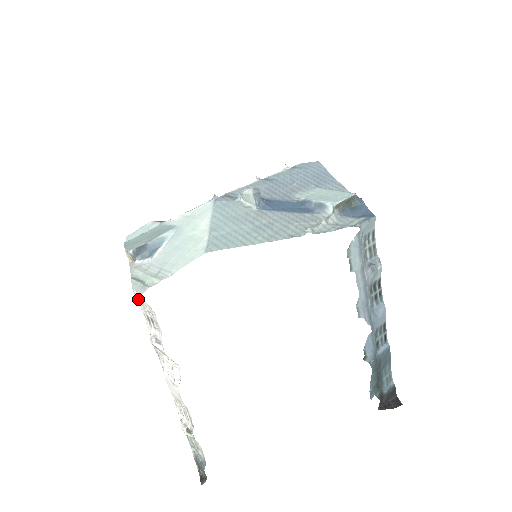
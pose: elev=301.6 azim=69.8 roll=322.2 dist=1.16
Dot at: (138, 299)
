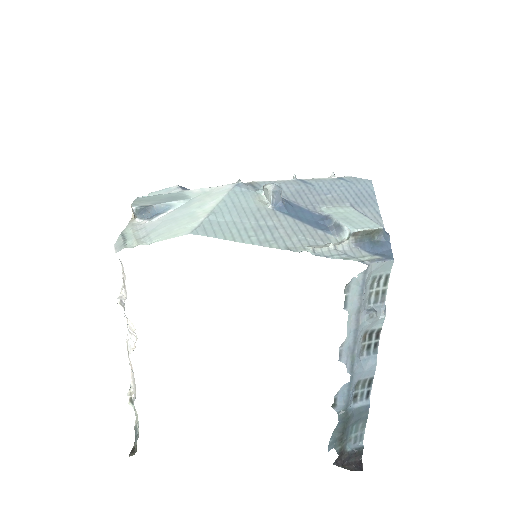
Dot at: occluded
